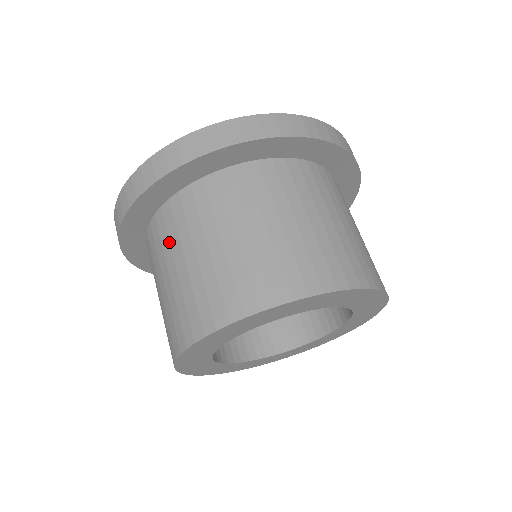
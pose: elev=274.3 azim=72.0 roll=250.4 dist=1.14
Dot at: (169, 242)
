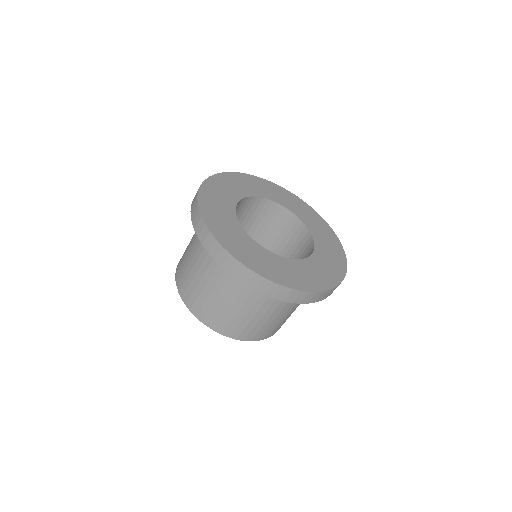
Dot at: (214, 271)
